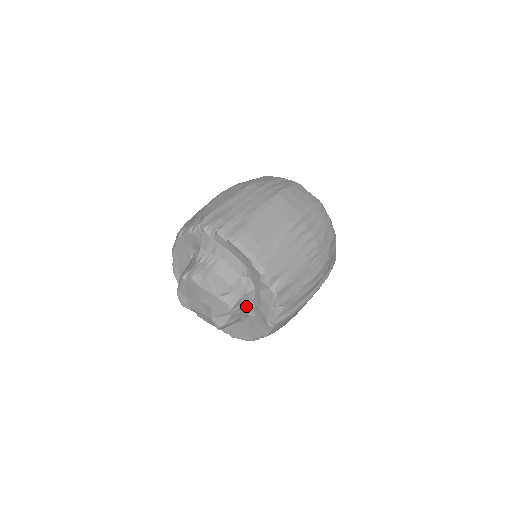
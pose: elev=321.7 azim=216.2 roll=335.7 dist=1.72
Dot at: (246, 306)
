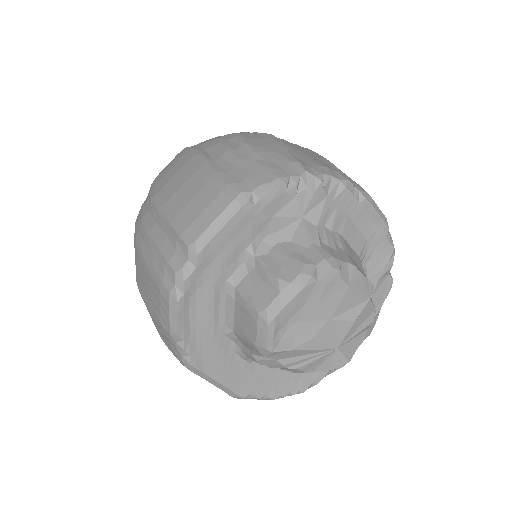
Dot at: occluded
